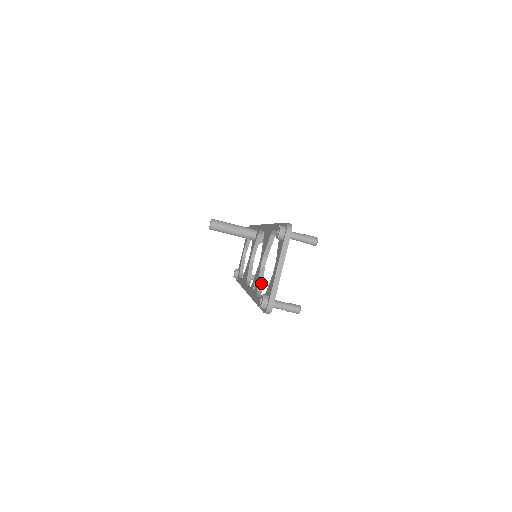
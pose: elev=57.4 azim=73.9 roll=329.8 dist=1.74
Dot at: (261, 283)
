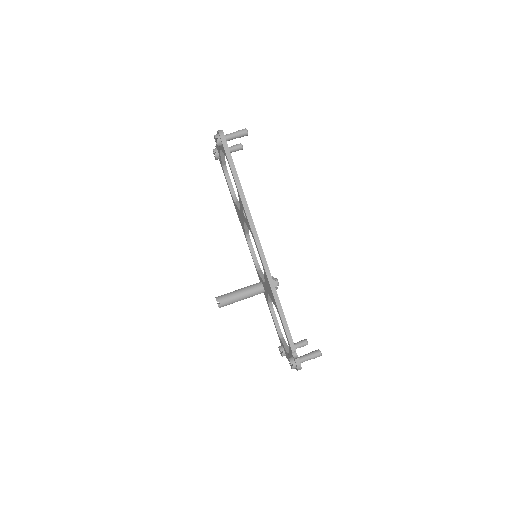
Dot at: occluded
